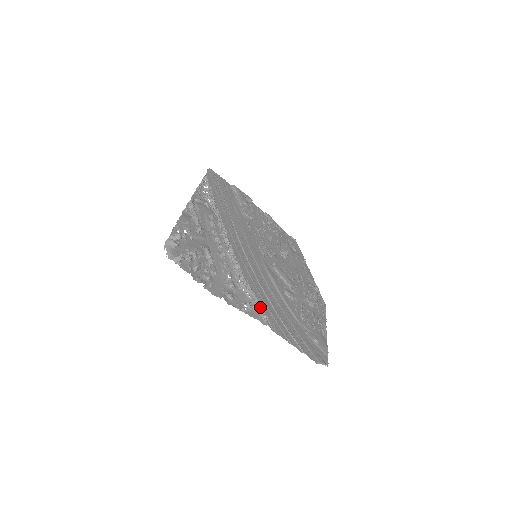
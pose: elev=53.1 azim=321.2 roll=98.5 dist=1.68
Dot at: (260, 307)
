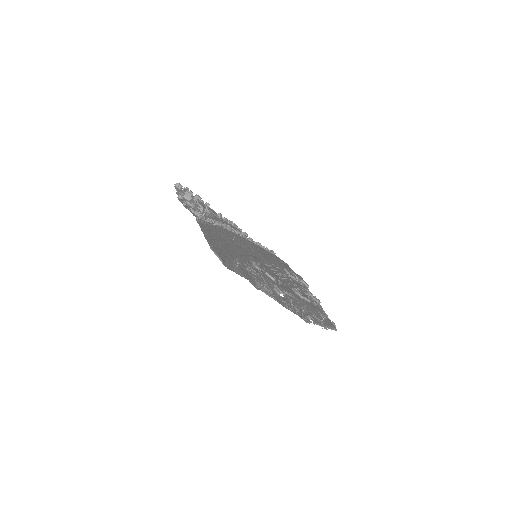
Dot at: (207, 223)
